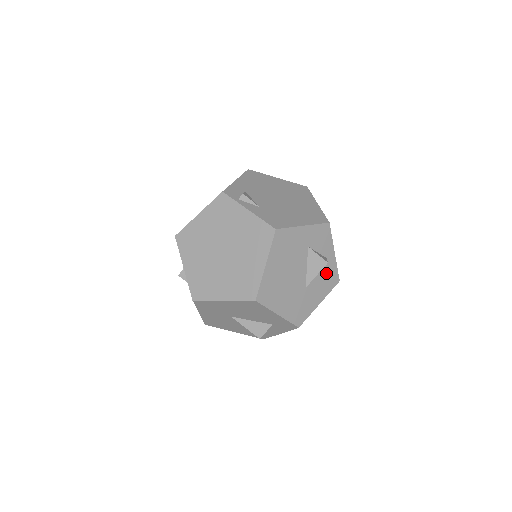
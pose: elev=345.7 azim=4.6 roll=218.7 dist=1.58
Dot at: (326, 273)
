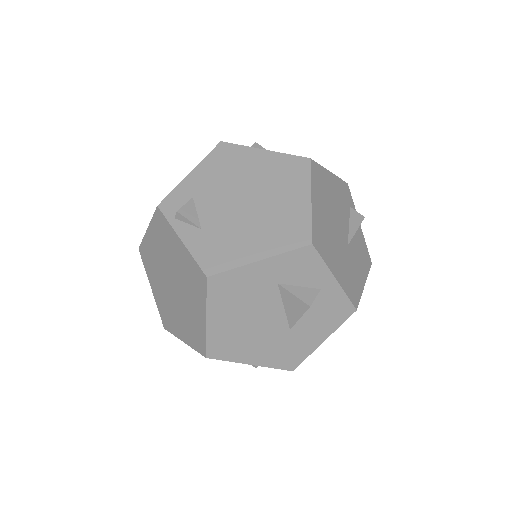
Dot at: (325, 306)
